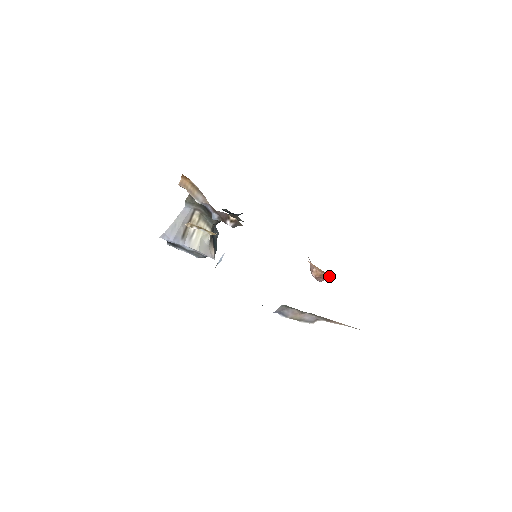
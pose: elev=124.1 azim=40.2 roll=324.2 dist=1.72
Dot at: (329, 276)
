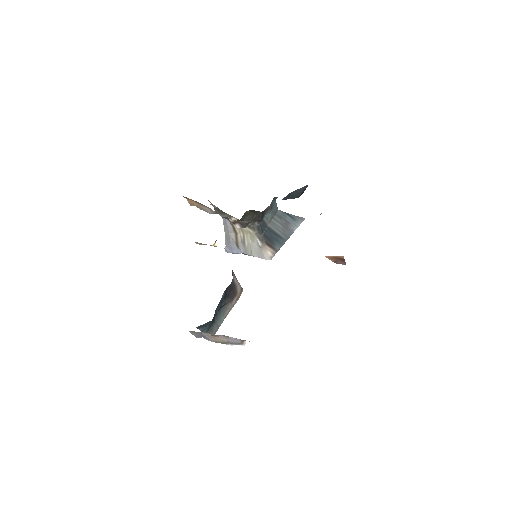
Dot at: (340, 257)
